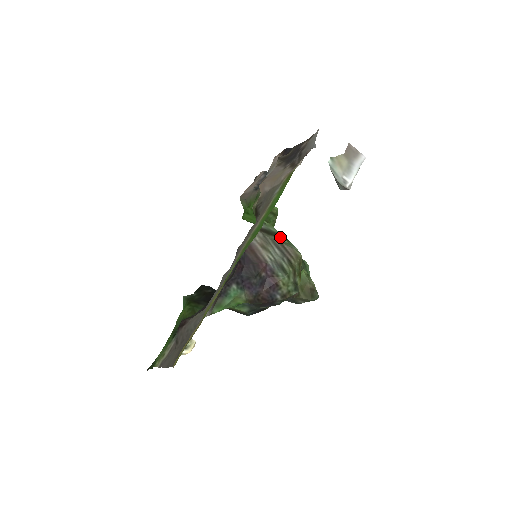
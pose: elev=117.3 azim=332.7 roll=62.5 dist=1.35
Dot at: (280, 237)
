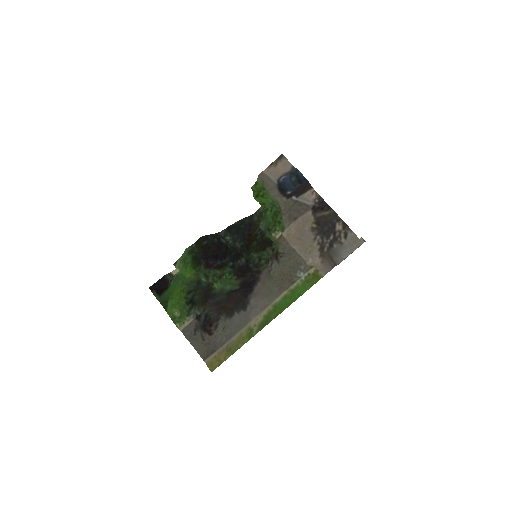
Dot at: occluded
